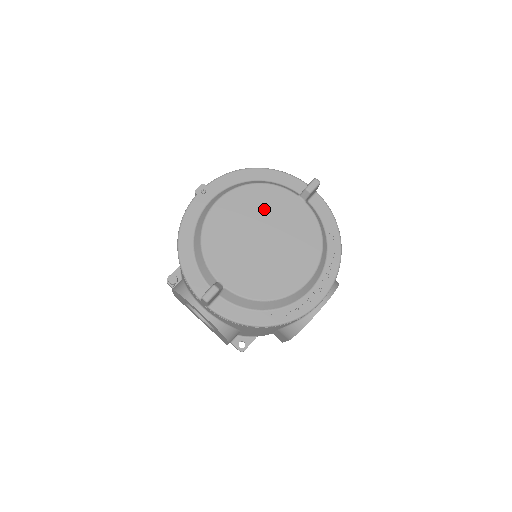
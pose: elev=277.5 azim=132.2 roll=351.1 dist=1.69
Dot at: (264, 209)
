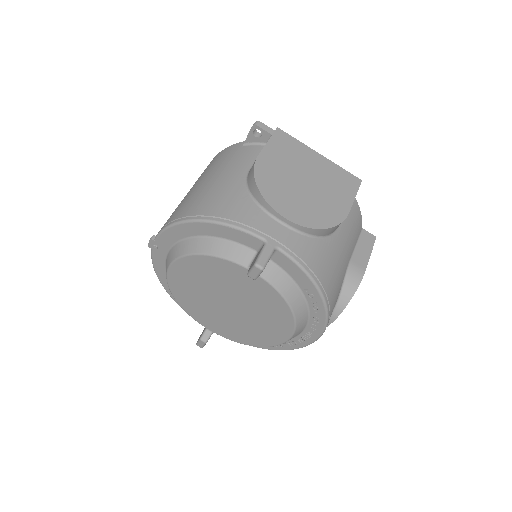
Dot at: (216, 280)
